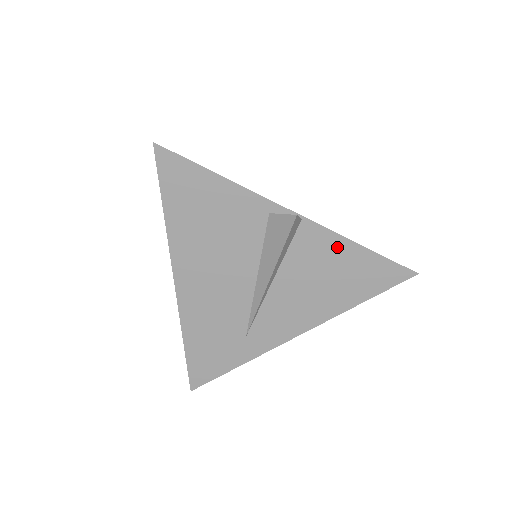
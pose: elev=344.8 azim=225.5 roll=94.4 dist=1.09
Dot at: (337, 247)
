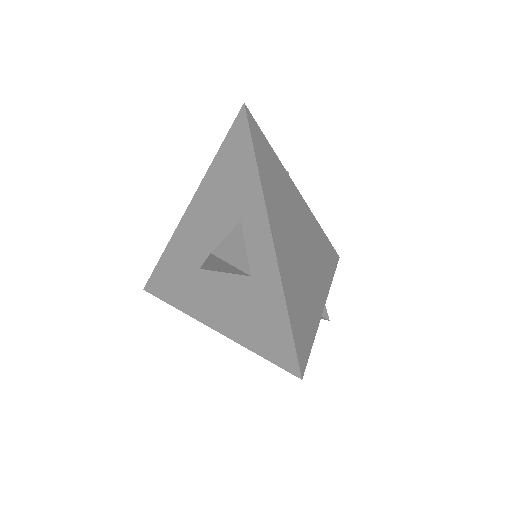
Dot at: occluded
